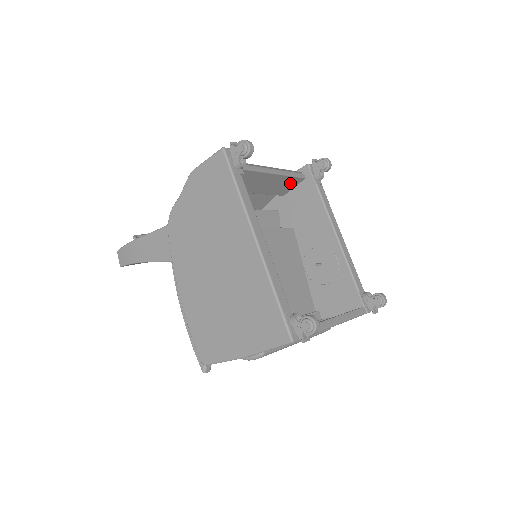
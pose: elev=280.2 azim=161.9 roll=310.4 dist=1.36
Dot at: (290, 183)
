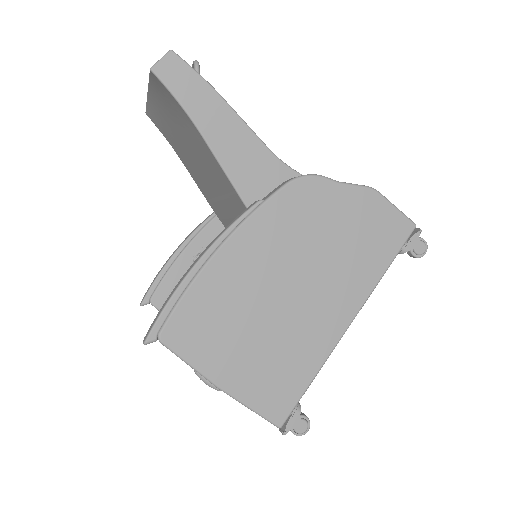
Dot at: occluded
